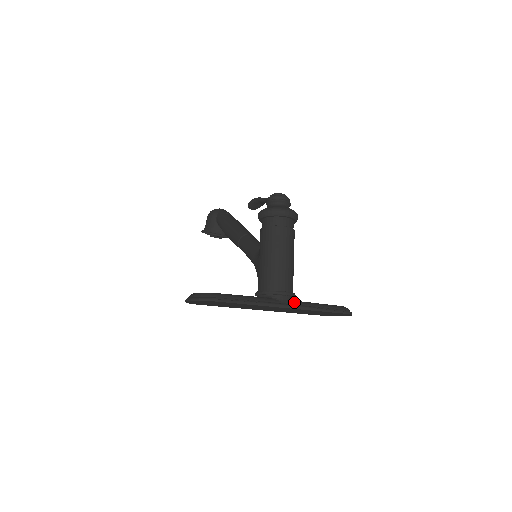
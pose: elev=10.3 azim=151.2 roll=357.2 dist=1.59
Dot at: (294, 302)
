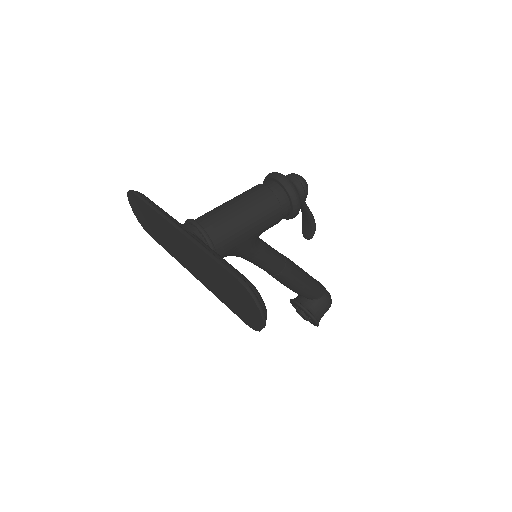
Dot at: (195, 235)
